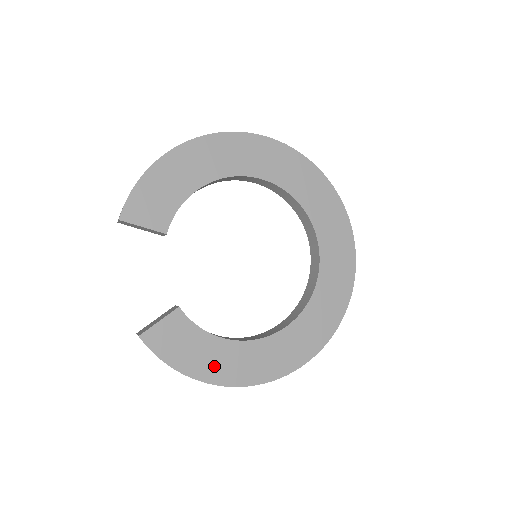
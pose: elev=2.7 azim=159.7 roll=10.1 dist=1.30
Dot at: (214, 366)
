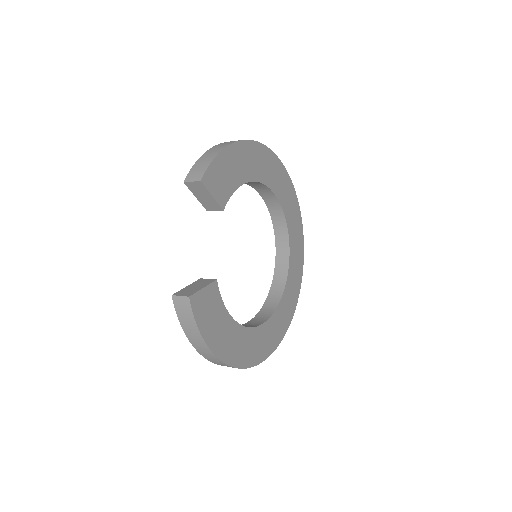
Dot at: (224, 343)
